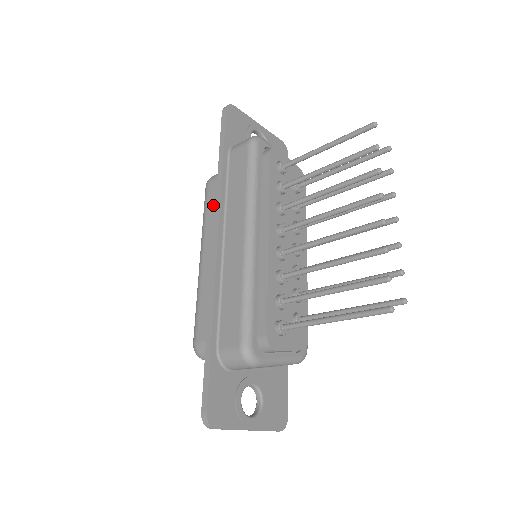
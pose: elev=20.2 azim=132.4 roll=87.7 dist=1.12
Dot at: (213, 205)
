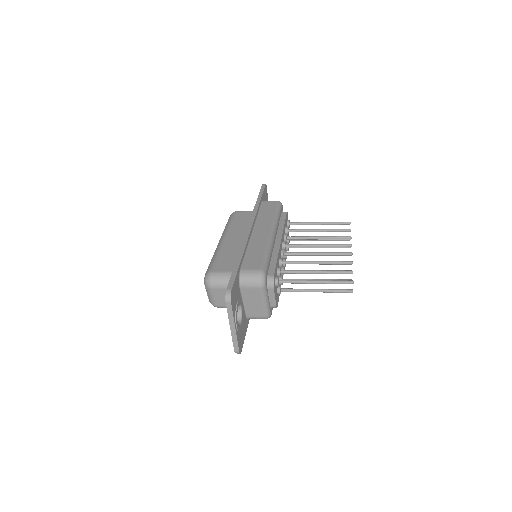
Dot at: (239, 220)
